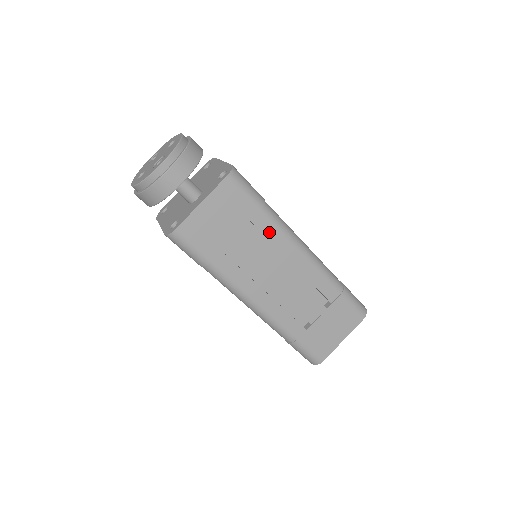
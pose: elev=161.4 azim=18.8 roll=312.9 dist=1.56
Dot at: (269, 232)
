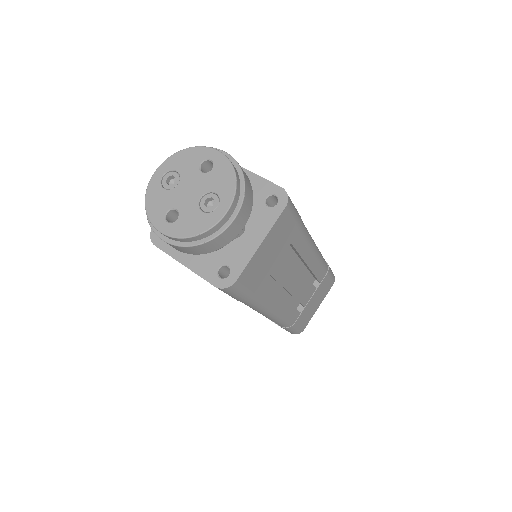
Dot at: (300, 246)
